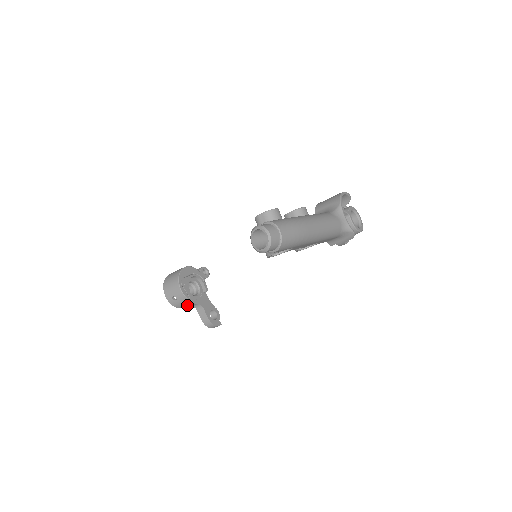
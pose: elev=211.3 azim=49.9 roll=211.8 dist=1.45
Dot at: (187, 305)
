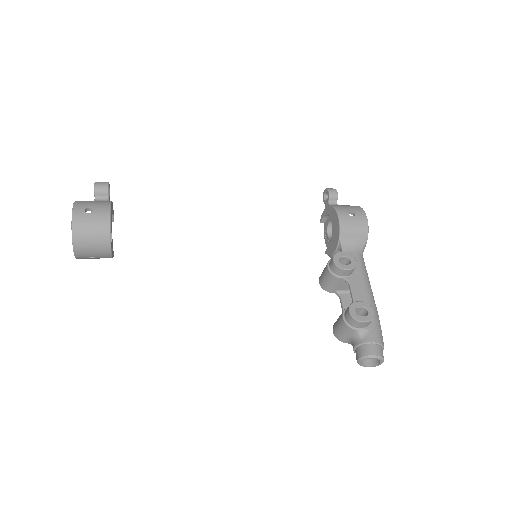
Dot at: occluded
